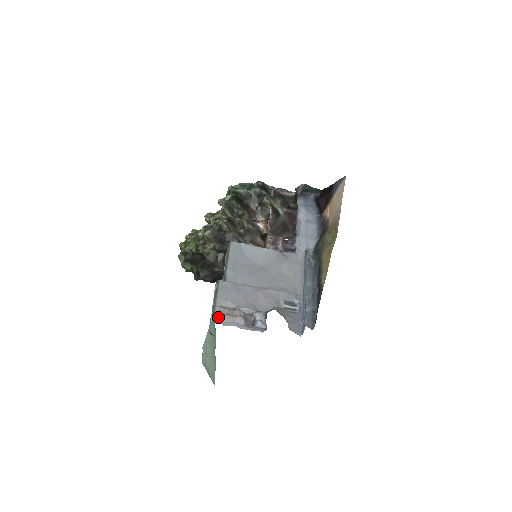
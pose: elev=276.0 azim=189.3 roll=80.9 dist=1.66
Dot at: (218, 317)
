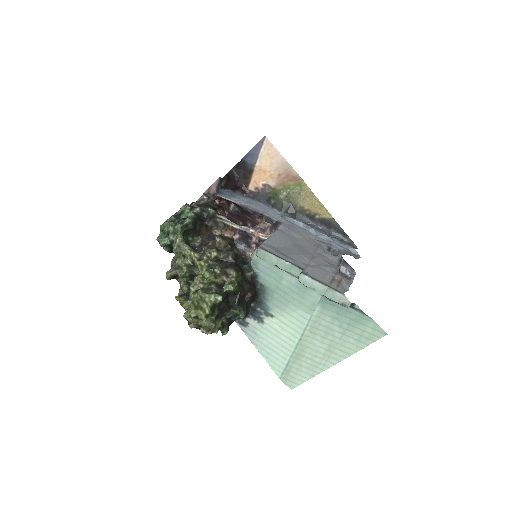
Dot at: (341, 290)
